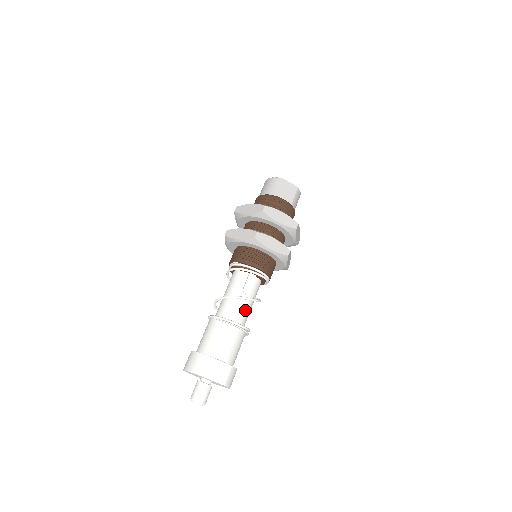
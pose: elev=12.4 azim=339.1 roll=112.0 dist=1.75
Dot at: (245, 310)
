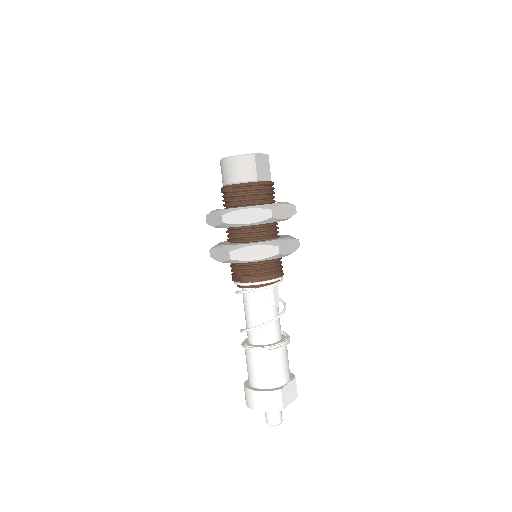
Dot at: (279, 321)
